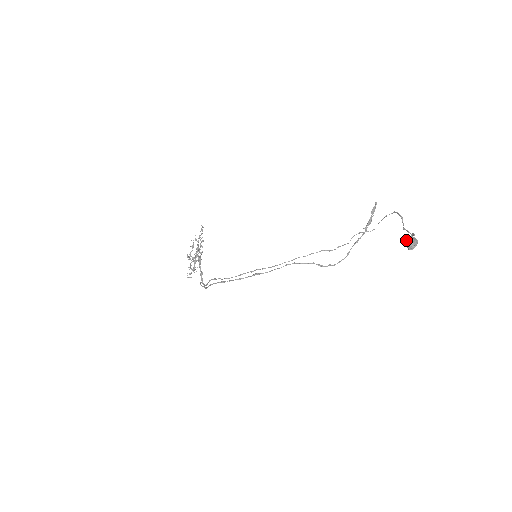
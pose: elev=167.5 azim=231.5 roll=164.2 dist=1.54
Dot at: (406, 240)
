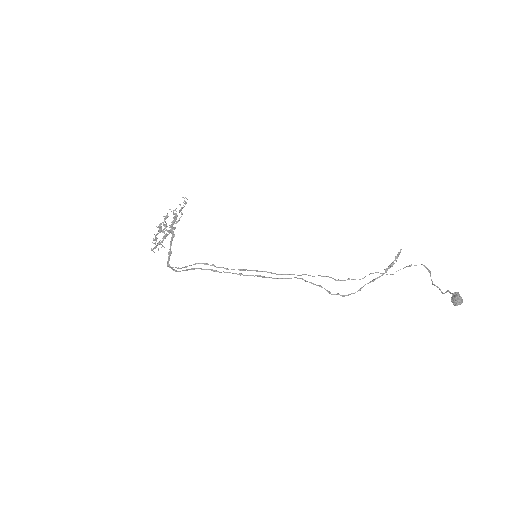
Dot at: (455, 295)
